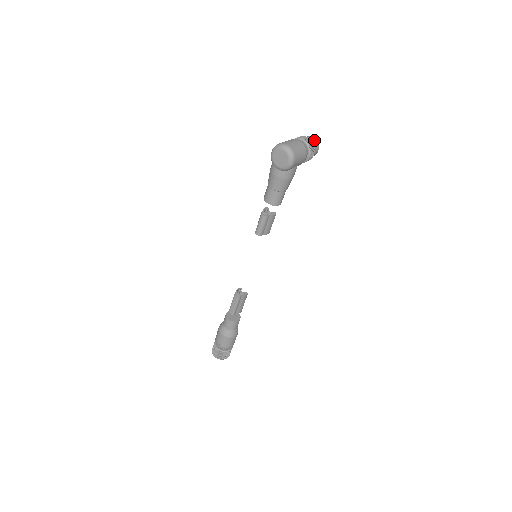
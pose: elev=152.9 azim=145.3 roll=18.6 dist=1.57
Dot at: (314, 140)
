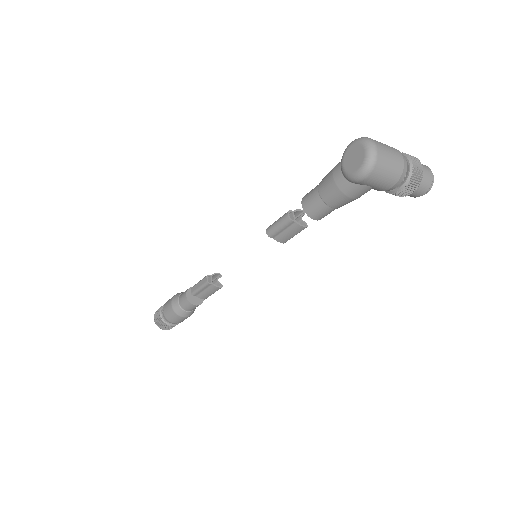
Dot at: (428, 176)
